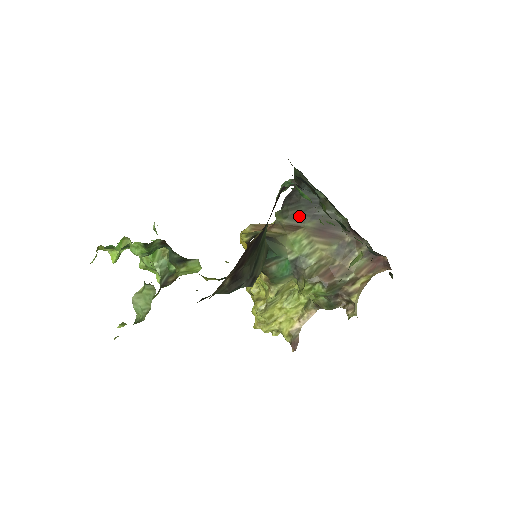
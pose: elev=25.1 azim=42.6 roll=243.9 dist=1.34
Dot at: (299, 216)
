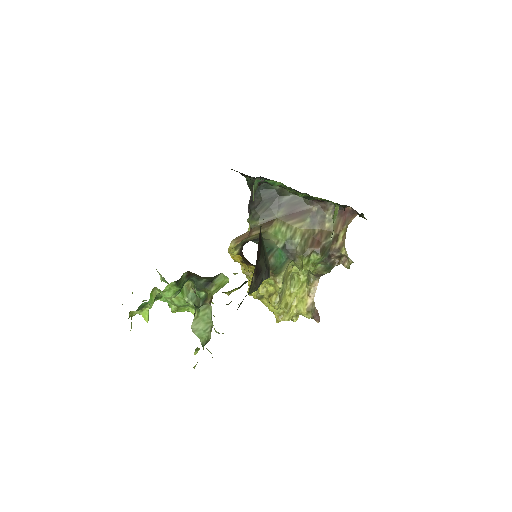
Dot at: (268, 212)
